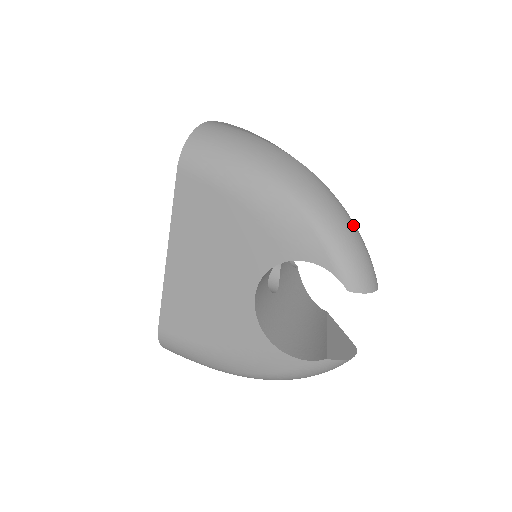
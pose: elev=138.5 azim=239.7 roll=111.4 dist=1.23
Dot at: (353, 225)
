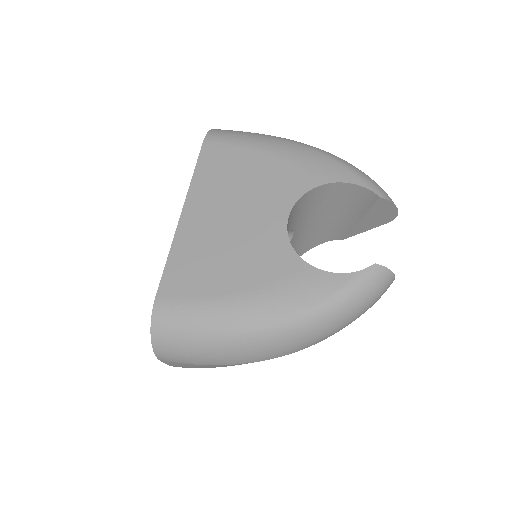
Dot at: occluded
